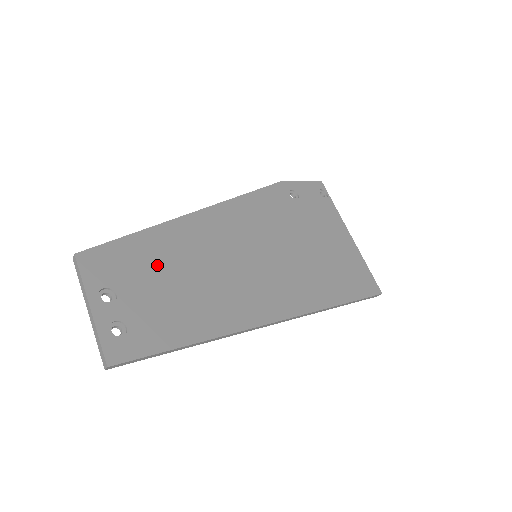
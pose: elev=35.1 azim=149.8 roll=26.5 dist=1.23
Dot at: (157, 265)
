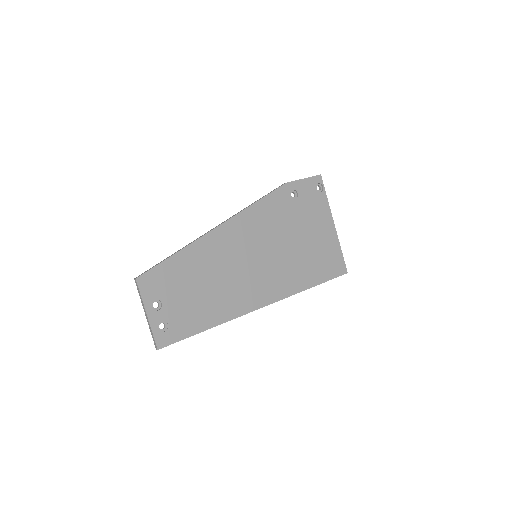
Dot at: (187, 278)
